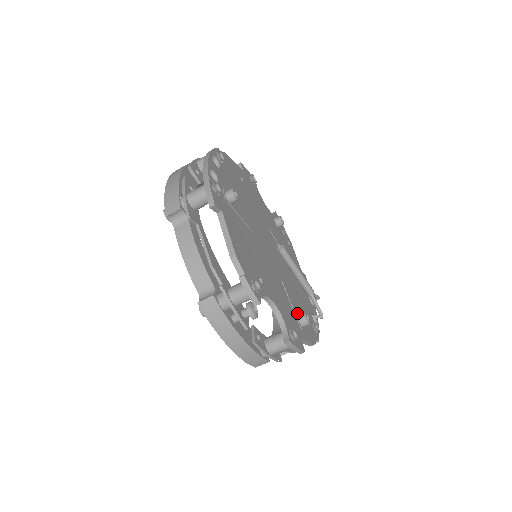
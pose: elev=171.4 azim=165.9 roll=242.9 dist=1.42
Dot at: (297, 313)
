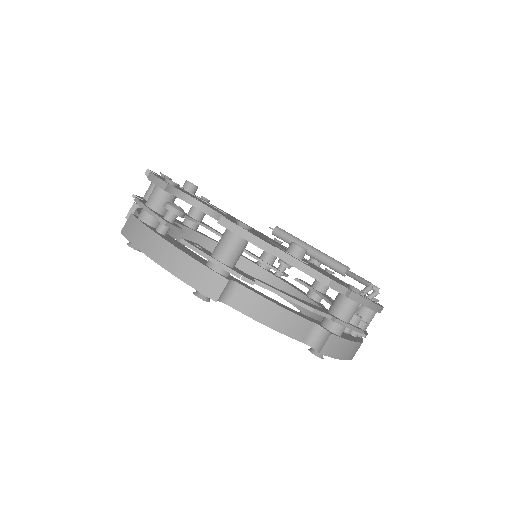
Dot at: occluded
